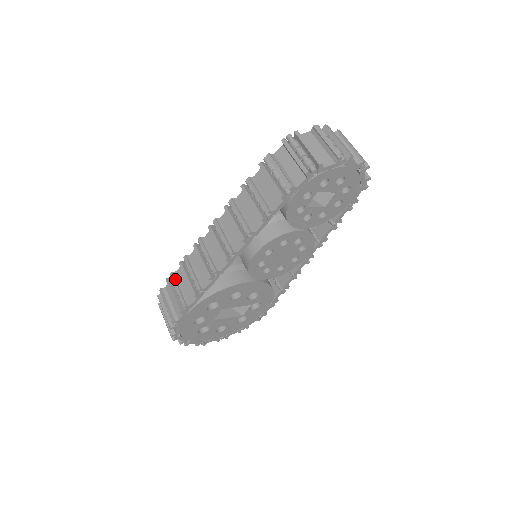
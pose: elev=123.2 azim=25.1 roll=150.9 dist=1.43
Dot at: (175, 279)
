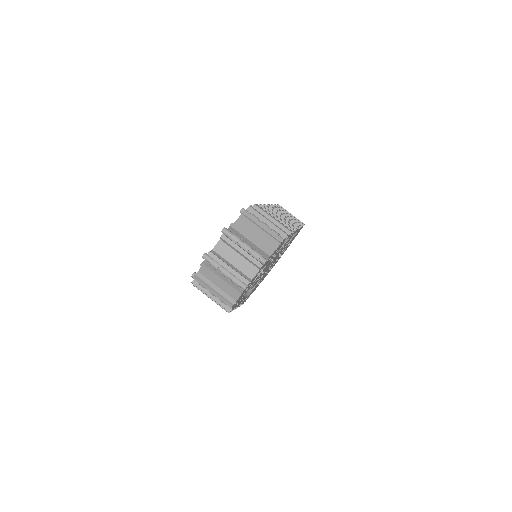
Dot at: occluded
